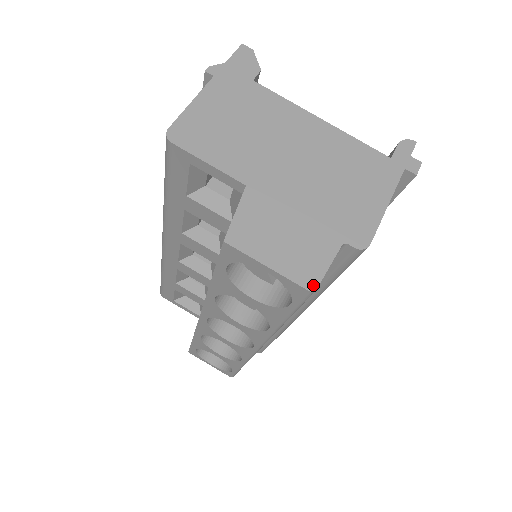
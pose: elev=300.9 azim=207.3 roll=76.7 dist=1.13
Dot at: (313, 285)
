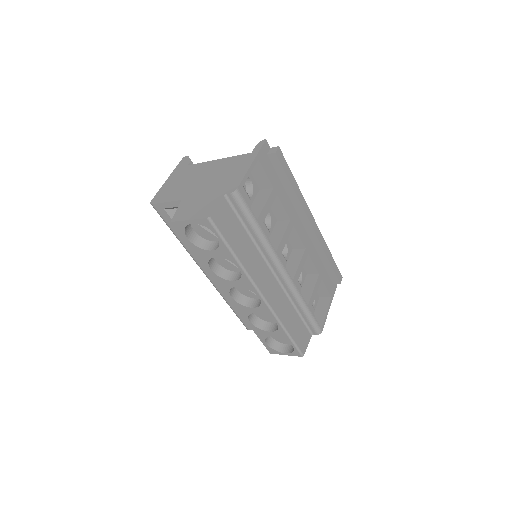
Dot at: (208, 215)
